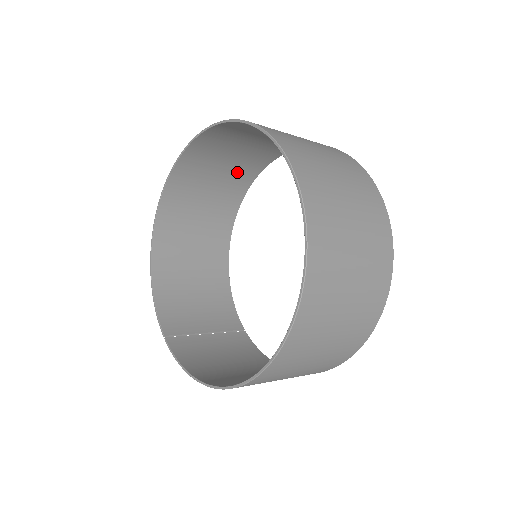
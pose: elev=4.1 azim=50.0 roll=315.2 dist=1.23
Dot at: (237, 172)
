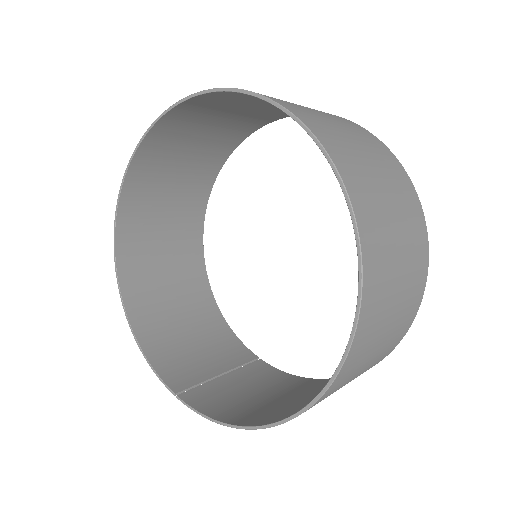
Dot at: (192, 181)
